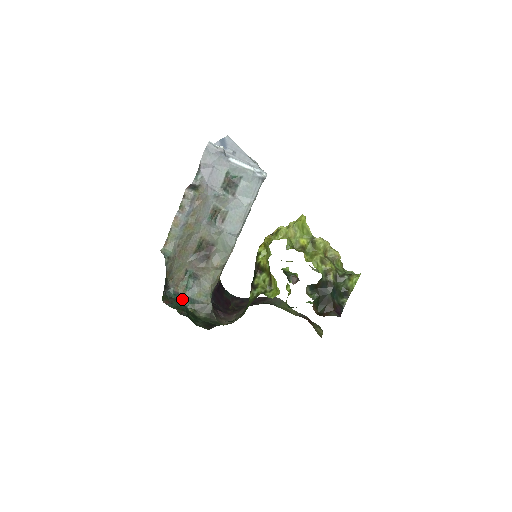
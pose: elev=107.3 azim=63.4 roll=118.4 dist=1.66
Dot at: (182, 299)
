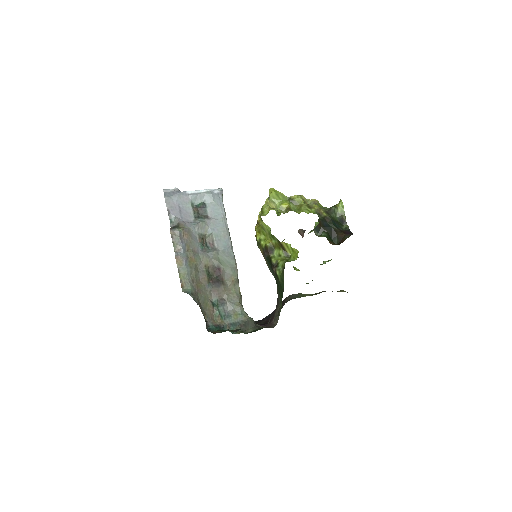
Dot at: (224, 329)
